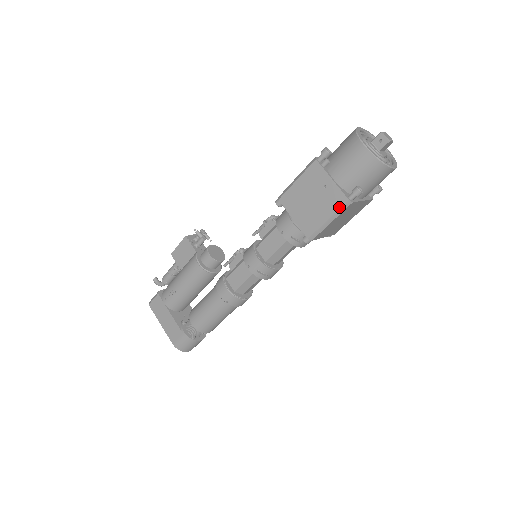
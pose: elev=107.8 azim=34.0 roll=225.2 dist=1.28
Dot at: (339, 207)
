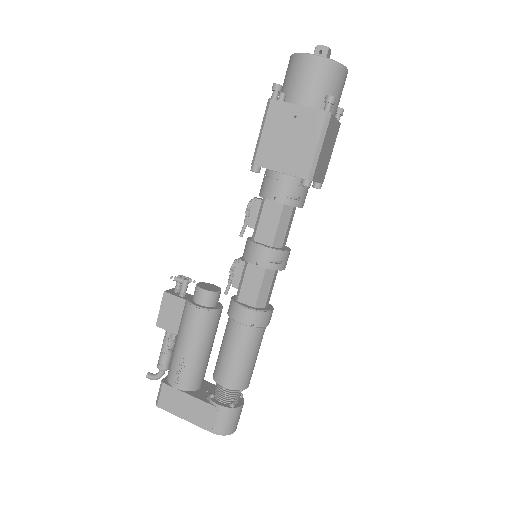
Dot at: (321, 125)
